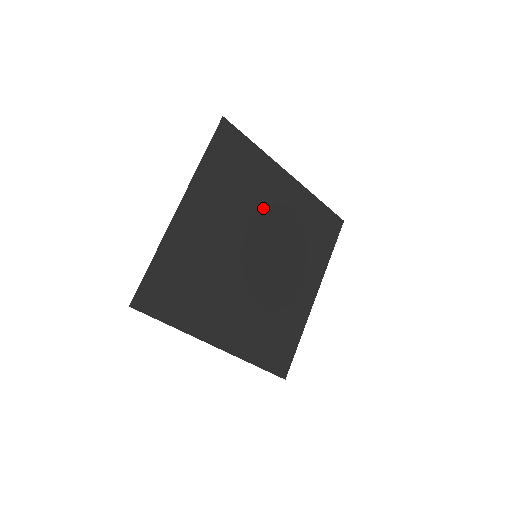
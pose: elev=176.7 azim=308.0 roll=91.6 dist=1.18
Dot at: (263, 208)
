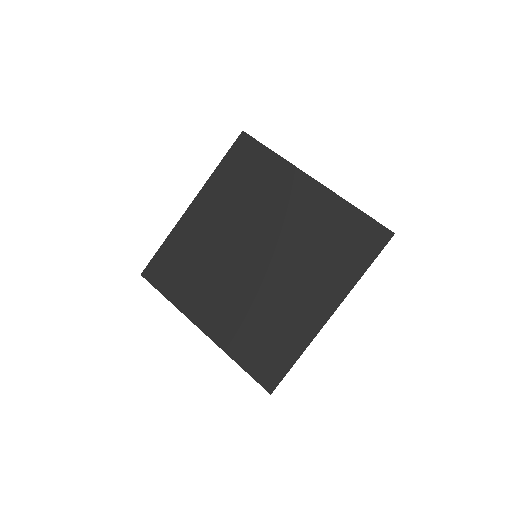
Dot at: (272, 211)
